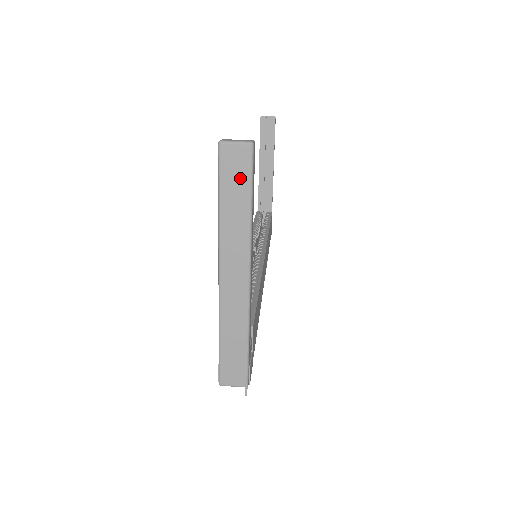
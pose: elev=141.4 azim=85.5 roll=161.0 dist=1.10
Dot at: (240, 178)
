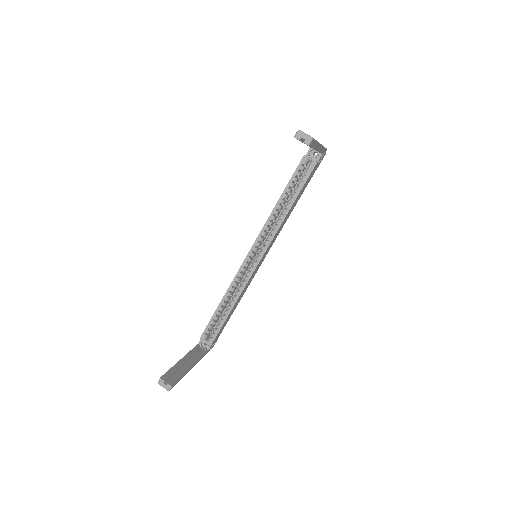
Dot at: occluded
